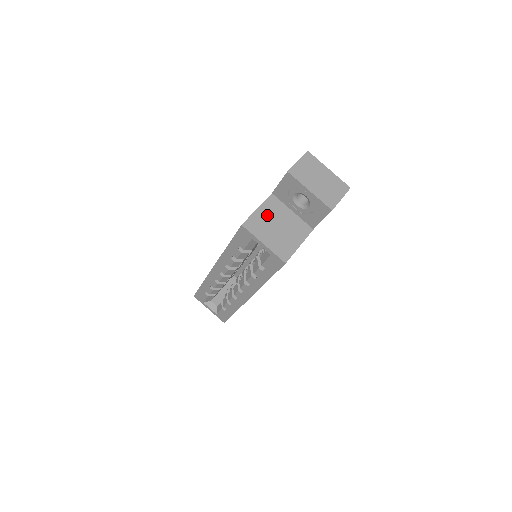
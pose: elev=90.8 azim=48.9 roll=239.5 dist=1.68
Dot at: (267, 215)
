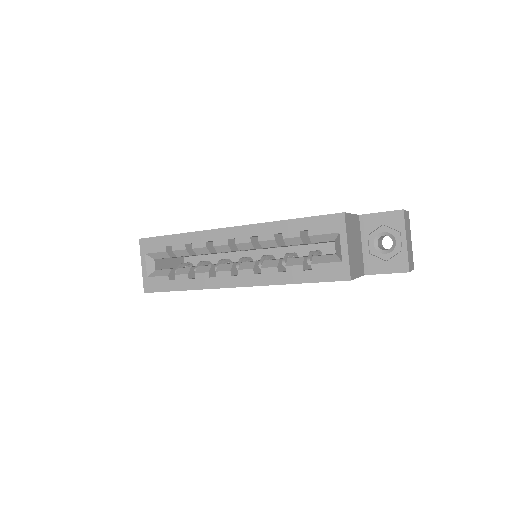
Dot at: (354, 227)
